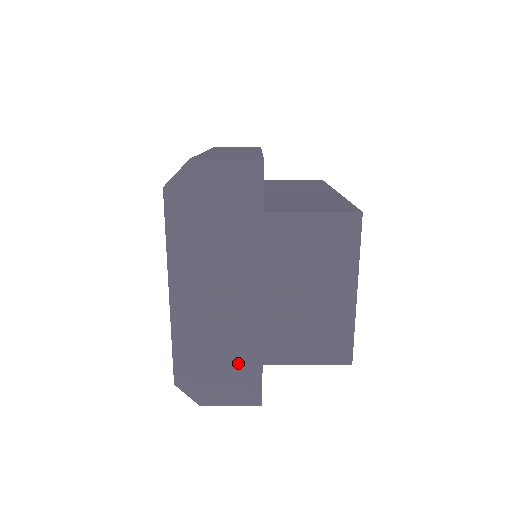
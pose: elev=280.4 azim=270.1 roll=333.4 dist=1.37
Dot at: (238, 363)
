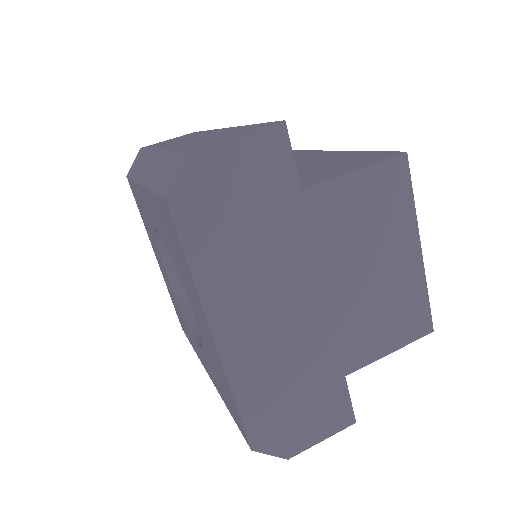
Dot at: (318, 387)
